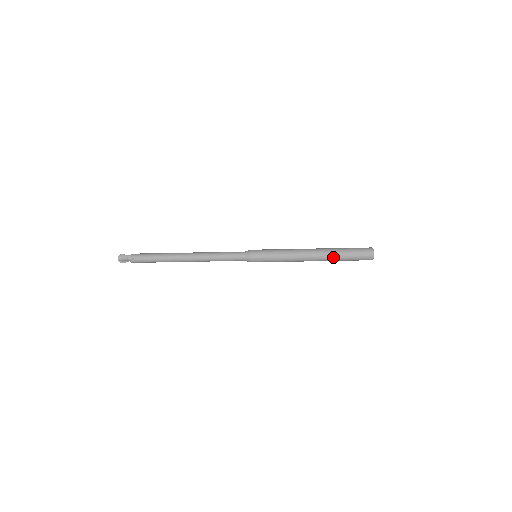
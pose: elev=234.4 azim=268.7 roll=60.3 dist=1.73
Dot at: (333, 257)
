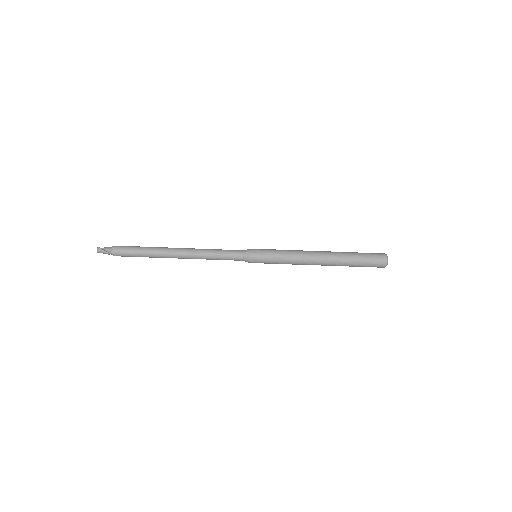
Dot at: occluded
